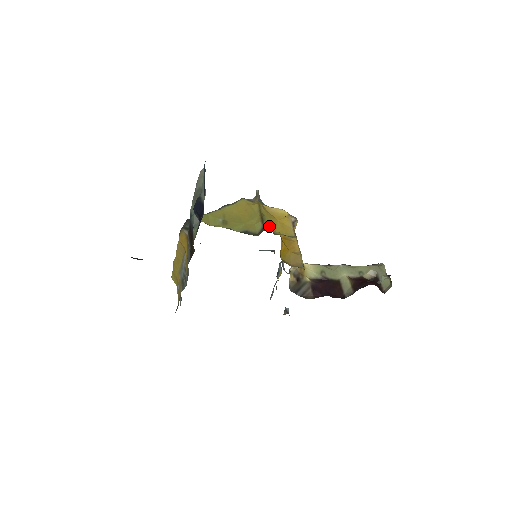
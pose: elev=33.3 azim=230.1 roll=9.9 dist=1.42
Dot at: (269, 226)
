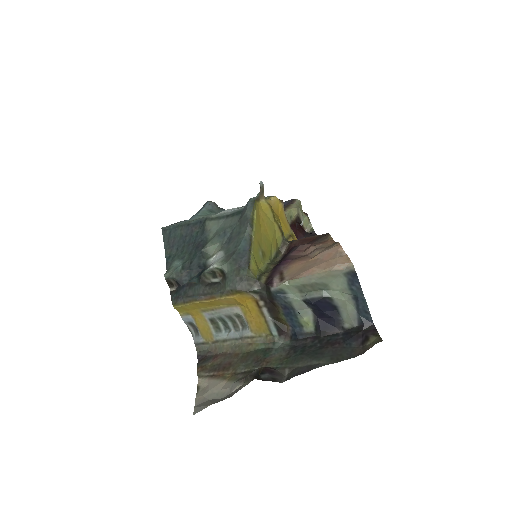
Dot at: occluded
